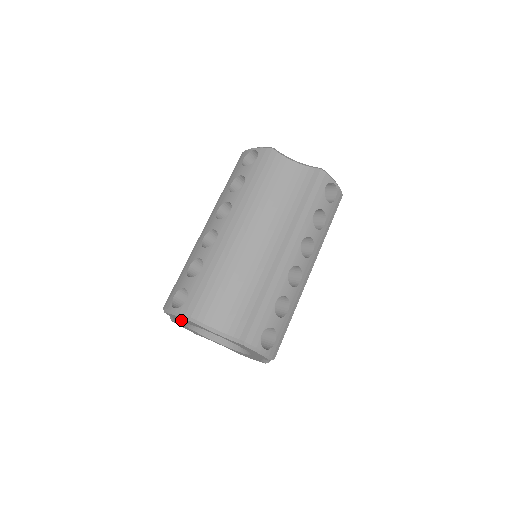
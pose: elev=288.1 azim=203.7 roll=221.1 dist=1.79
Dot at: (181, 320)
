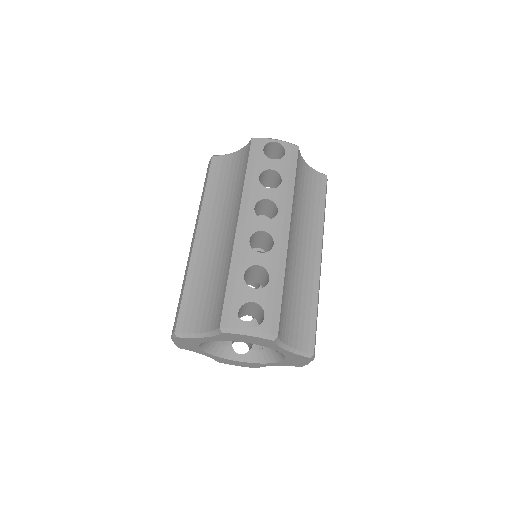
Dot at: (237, 339)
